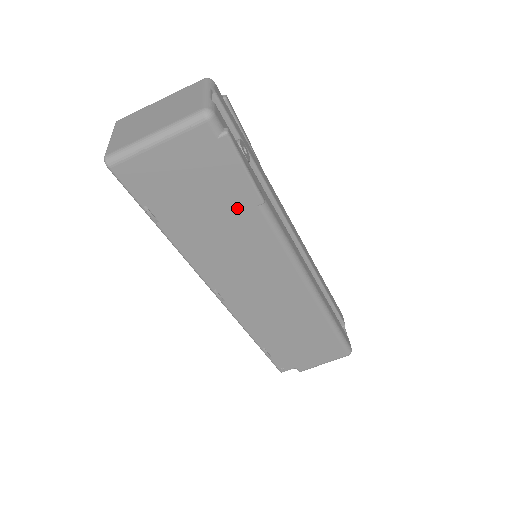
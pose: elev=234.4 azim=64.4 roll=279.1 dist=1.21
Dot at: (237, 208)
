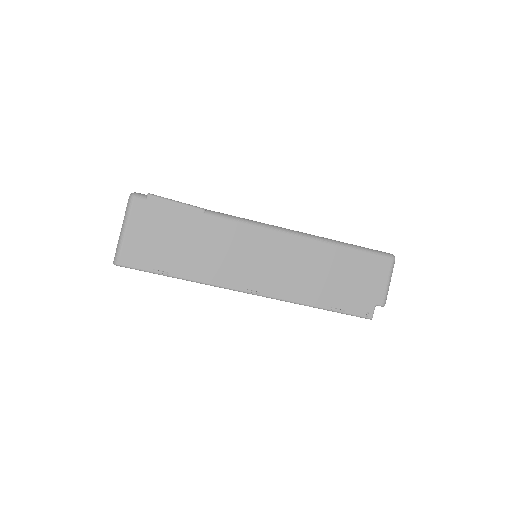
Dot at: (196, 226)
